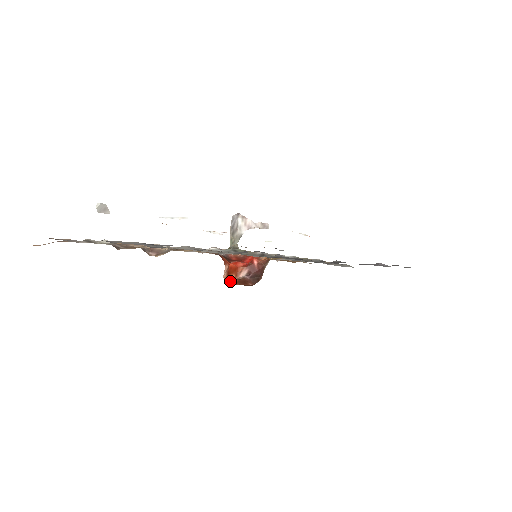
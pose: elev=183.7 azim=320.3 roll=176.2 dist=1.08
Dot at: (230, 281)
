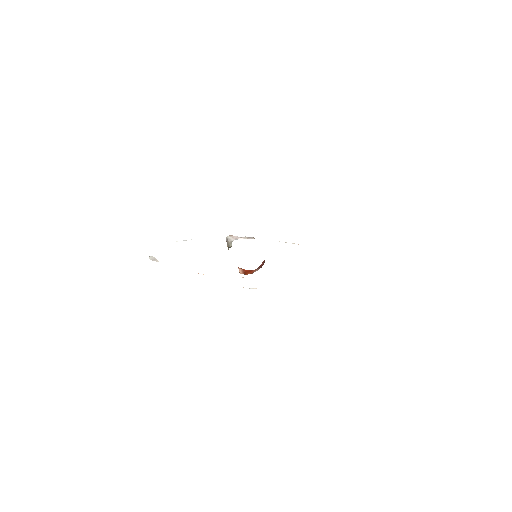
Dot at: occluded
